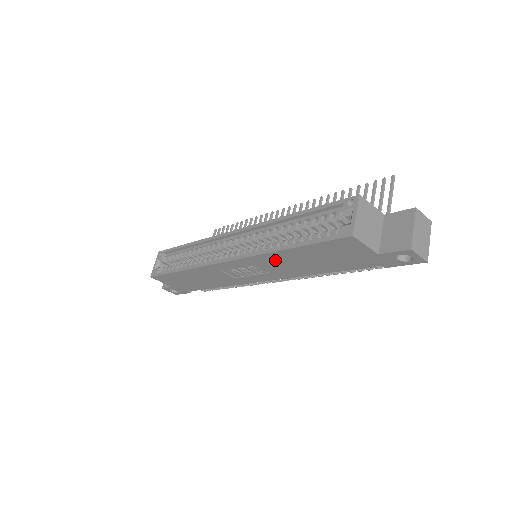
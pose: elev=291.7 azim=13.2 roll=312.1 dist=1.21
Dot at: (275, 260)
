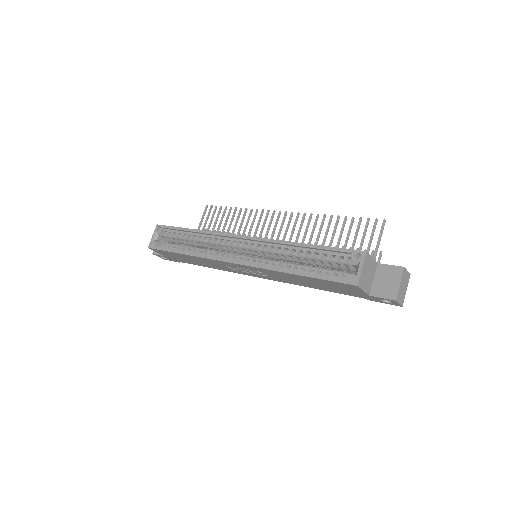
Dot at: (281, 275)
